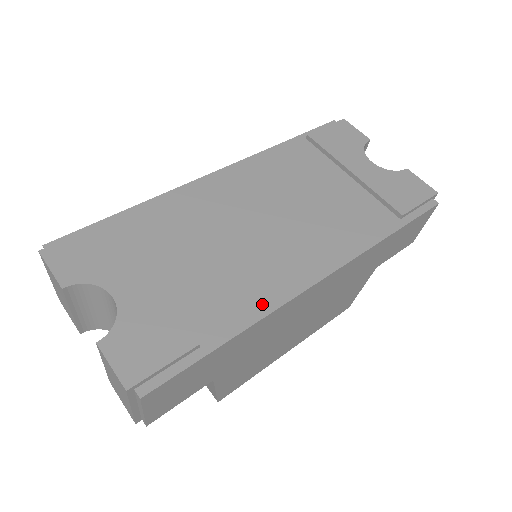
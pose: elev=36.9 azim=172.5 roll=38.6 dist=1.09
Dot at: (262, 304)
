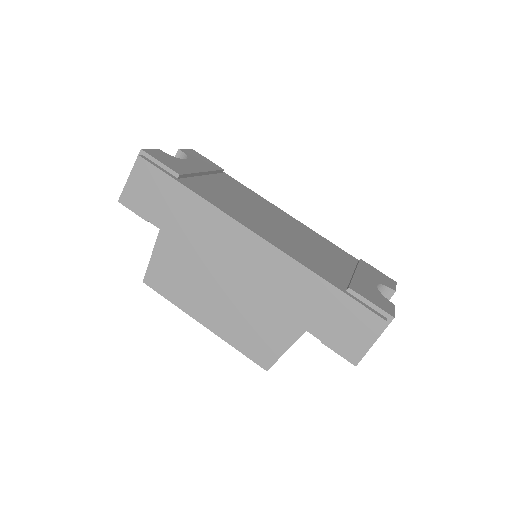
Dot at: (221, 206)
